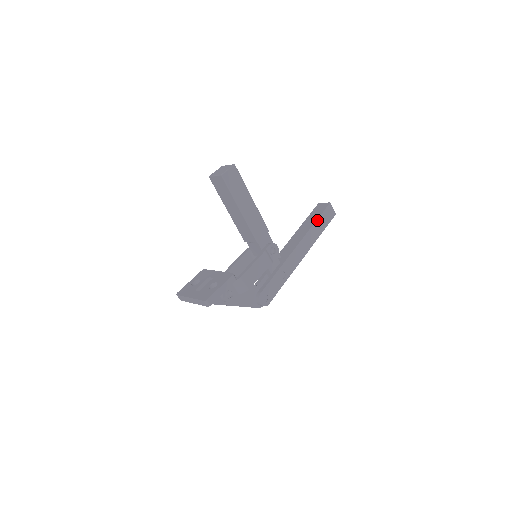
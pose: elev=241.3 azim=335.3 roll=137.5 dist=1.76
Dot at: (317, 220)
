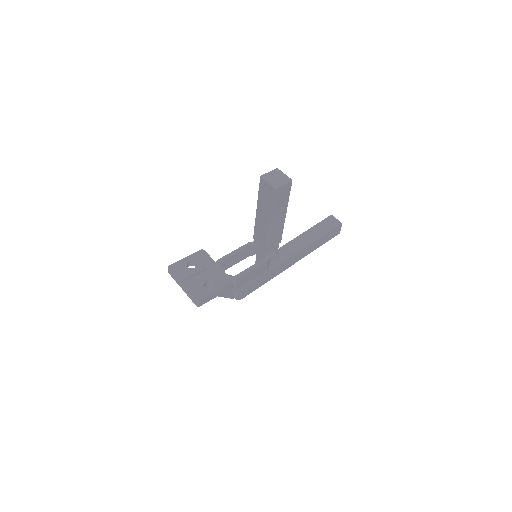
Dot at: (323, 236)
